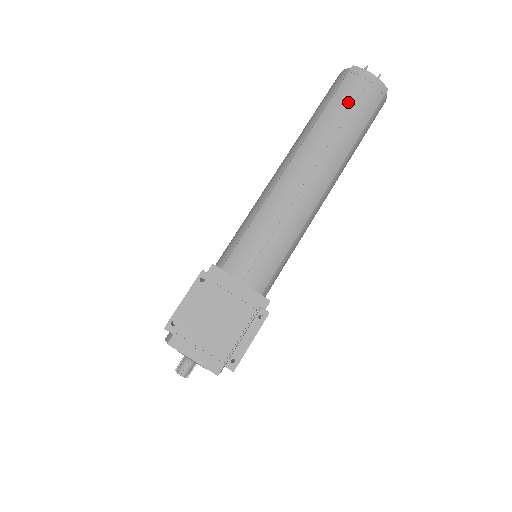
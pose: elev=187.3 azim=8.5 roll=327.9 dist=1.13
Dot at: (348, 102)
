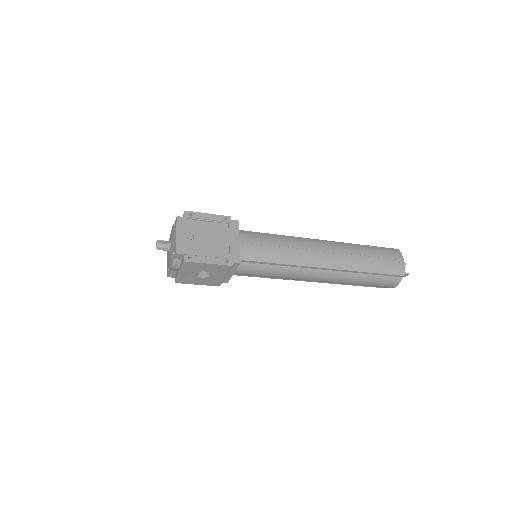
Dot at: (379, 254)
